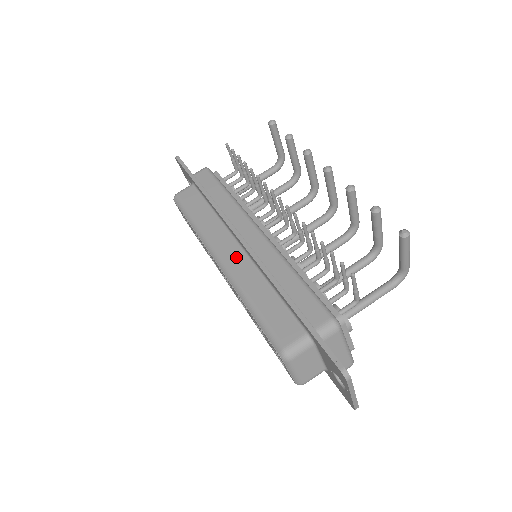
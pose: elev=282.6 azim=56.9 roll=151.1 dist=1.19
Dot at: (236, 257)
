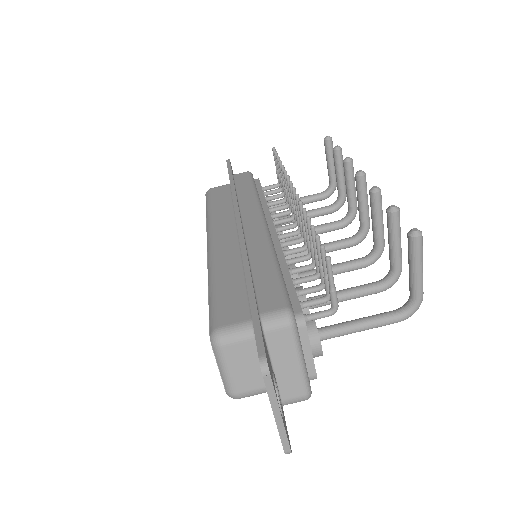
Dot at: (227, 241)
